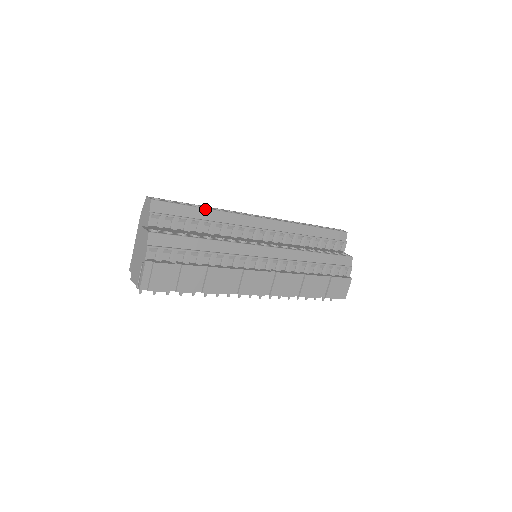
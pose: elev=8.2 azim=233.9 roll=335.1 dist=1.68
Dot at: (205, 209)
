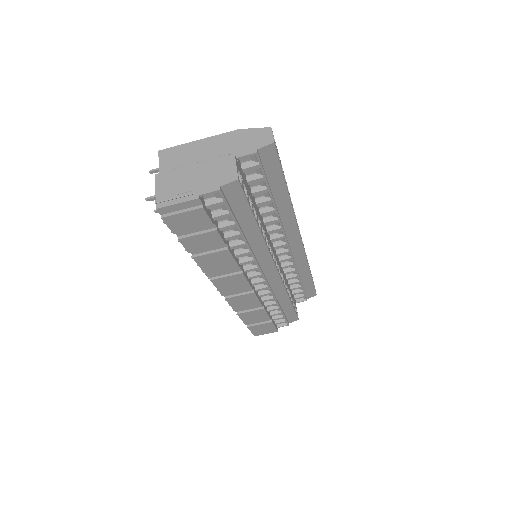
Dot at: (288, 194)
